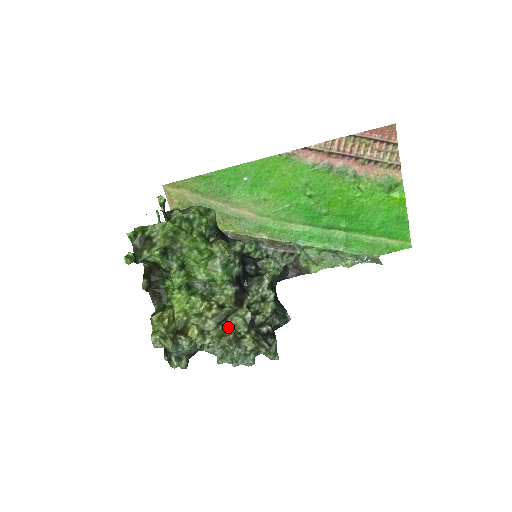
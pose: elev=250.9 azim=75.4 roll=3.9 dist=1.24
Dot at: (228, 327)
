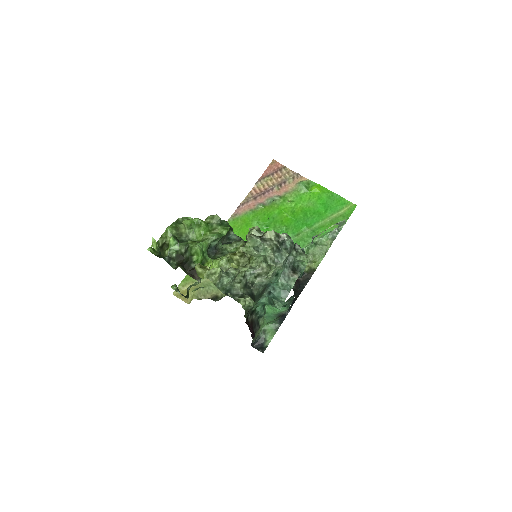
Dot at: occluded
